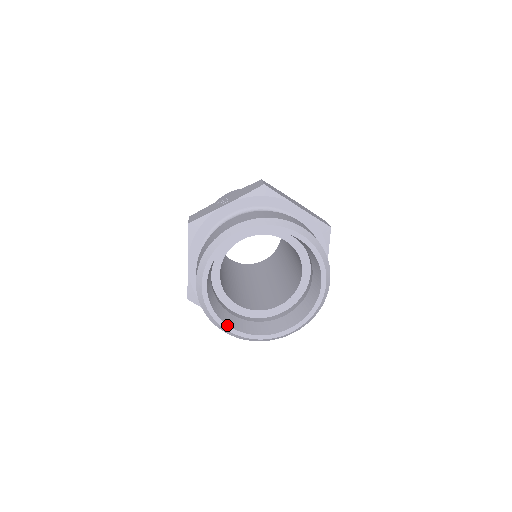
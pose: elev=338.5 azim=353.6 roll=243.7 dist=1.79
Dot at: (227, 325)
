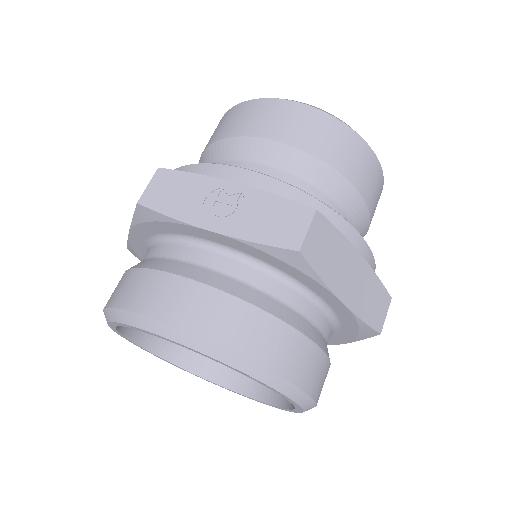
Dot at: (143, 348)
